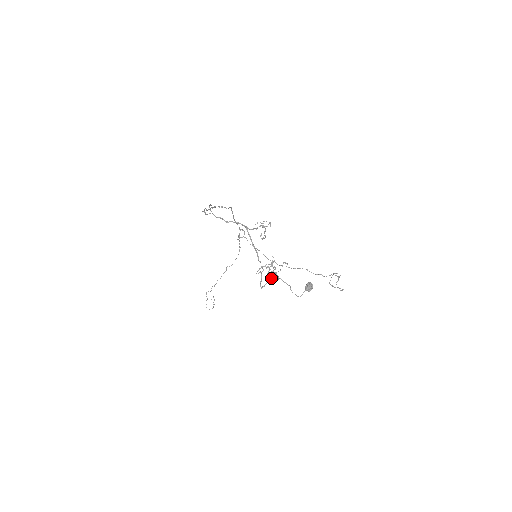
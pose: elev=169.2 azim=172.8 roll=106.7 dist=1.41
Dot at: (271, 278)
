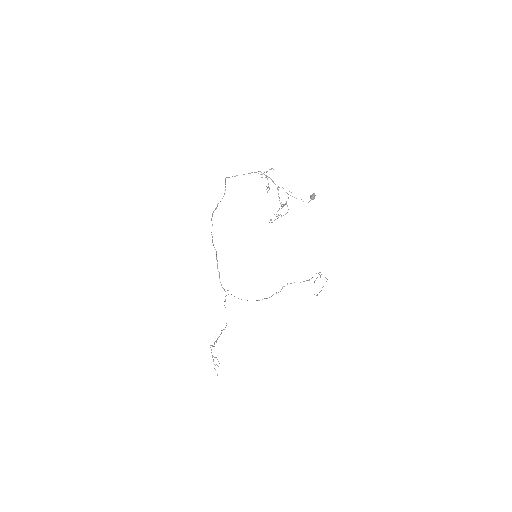
Dot at: (284, 204)
